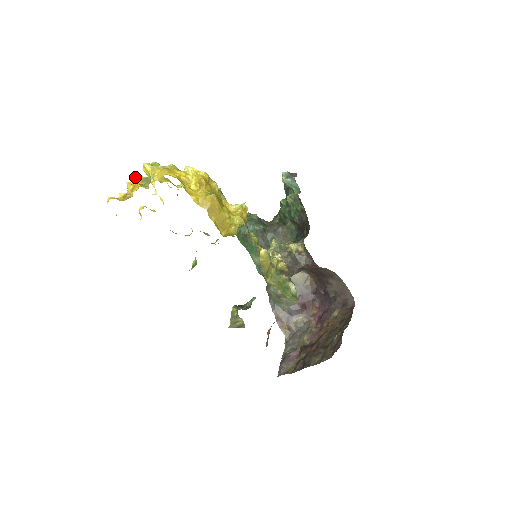
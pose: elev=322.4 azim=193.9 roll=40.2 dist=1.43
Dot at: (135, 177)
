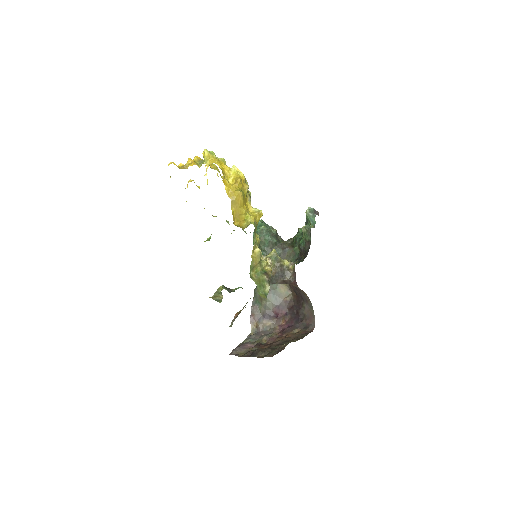
Dot at: (195, 156)
